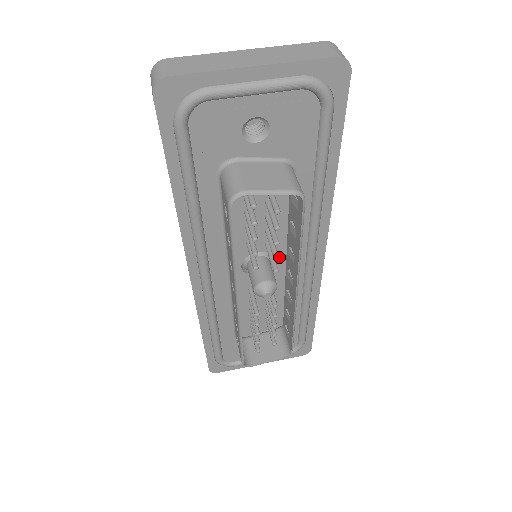
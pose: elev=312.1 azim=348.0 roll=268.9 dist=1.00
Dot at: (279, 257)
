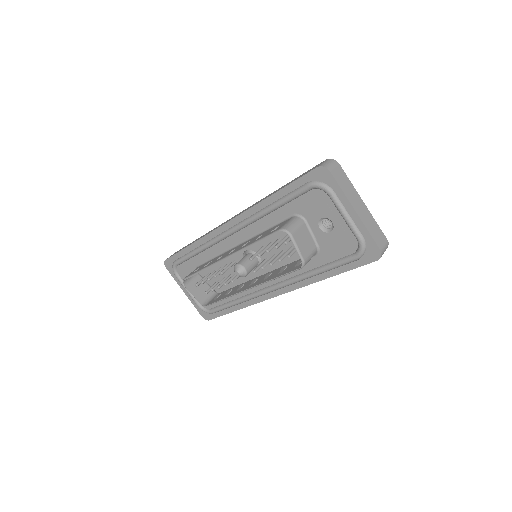
Dot at: (262, 270)
